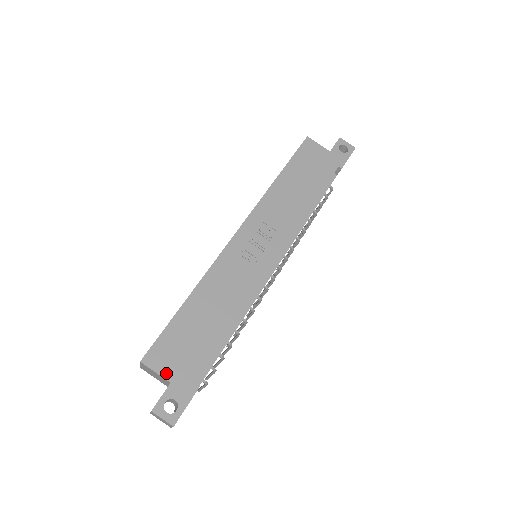
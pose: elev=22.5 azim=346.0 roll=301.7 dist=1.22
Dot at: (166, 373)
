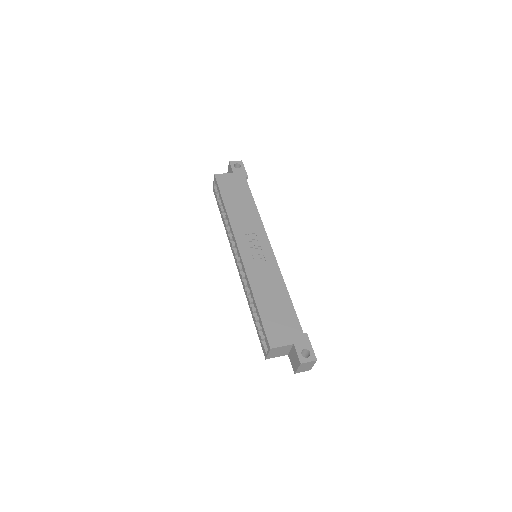
Dot at: (287, 342)
